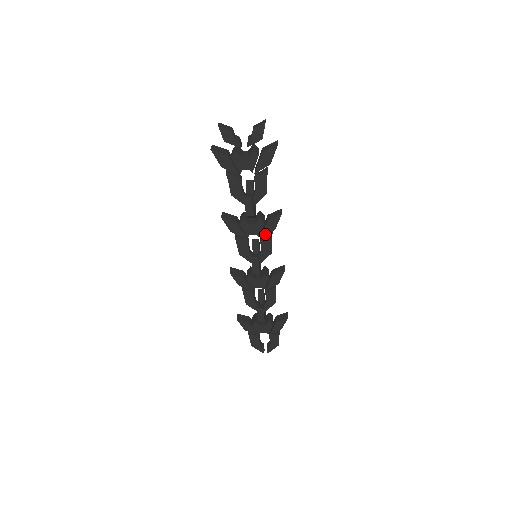
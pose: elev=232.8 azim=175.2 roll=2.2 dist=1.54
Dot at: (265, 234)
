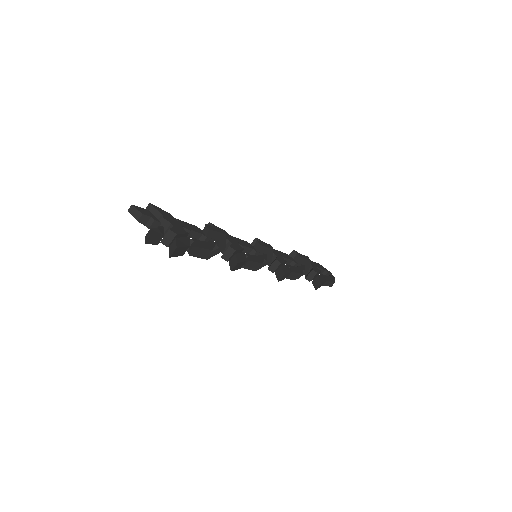
Dot at: occluded
